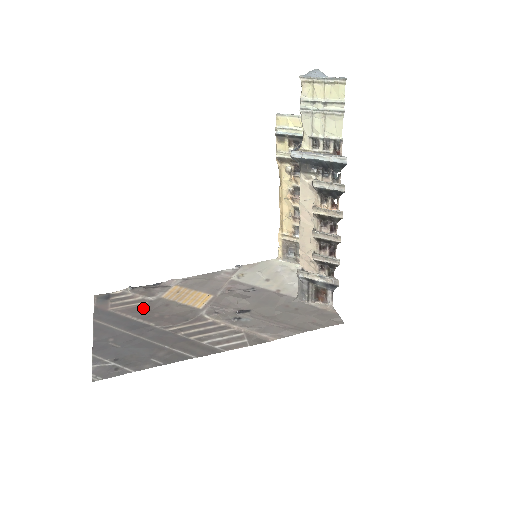
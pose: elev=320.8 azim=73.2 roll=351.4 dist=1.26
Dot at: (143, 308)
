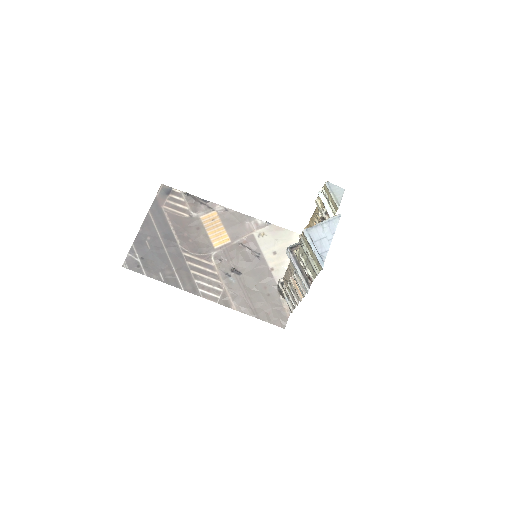
Dot at: (182, 221)
